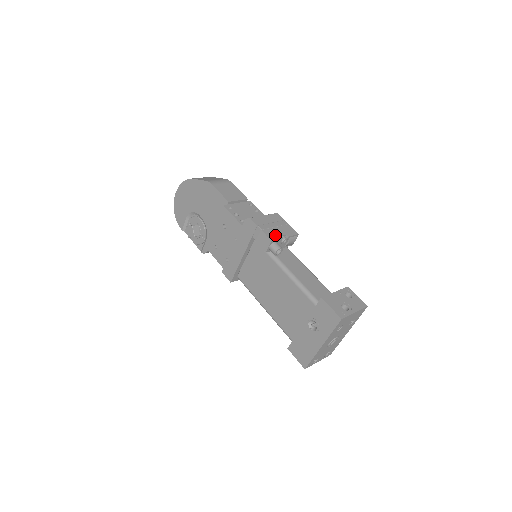
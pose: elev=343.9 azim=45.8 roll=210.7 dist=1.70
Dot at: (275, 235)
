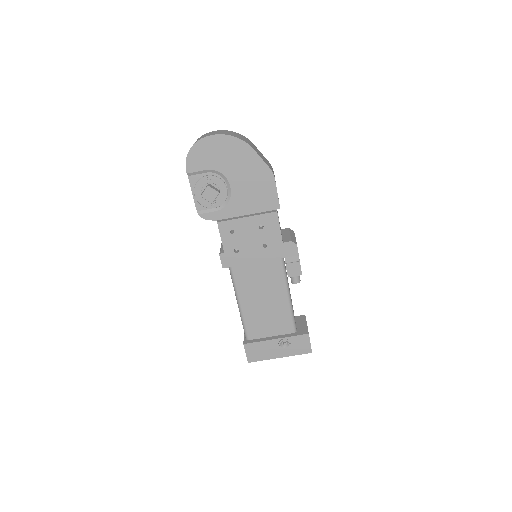
Dot at: occluded
